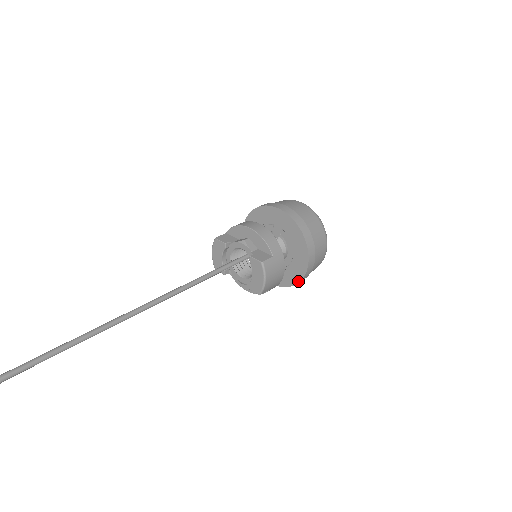
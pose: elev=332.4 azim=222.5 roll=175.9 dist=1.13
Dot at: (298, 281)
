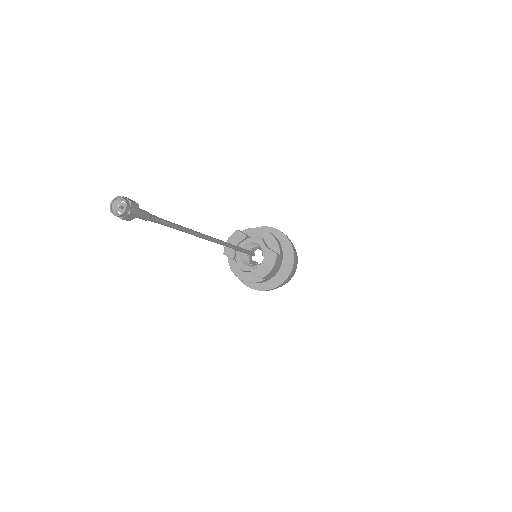
Dot at: (274, 287)
